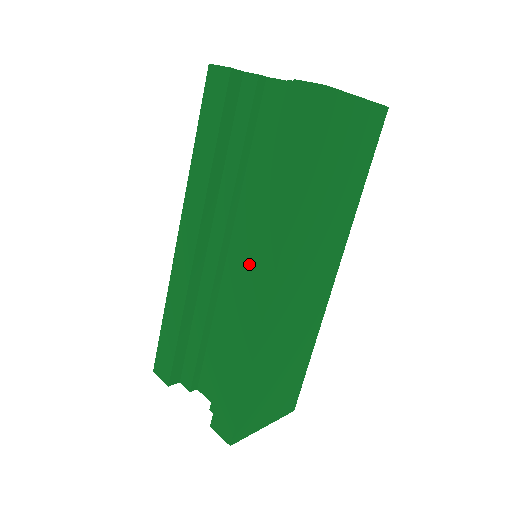
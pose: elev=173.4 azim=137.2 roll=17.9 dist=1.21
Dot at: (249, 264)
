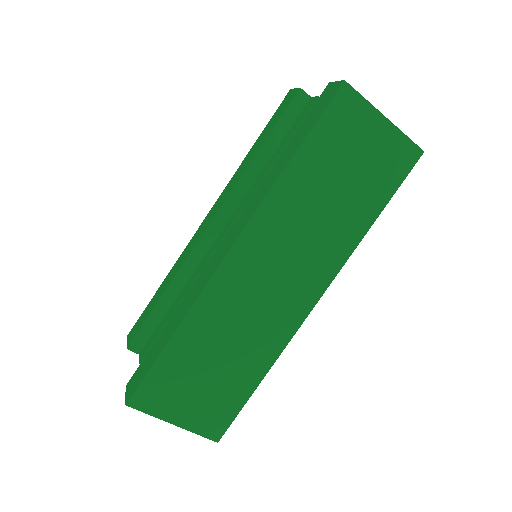
Dot at: (230, 230)
